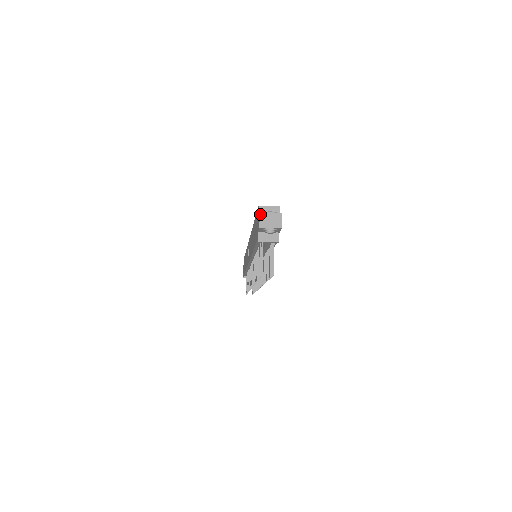
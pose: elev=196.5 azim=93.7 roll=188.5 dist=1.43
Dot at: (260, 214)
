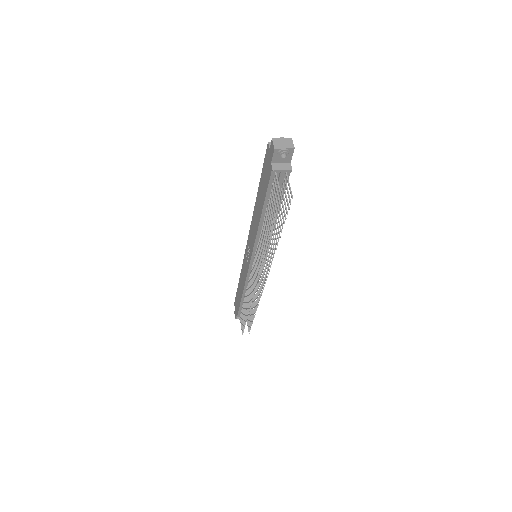
Dot at: (273, 139)
